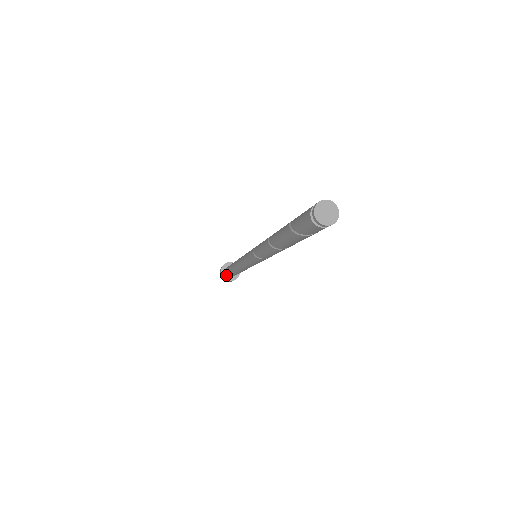
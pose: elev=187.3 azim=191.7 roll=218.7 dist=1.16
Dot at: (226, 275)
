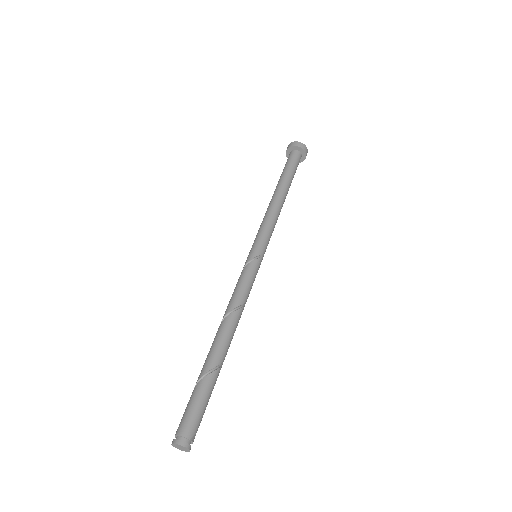
Dot at: occluded
